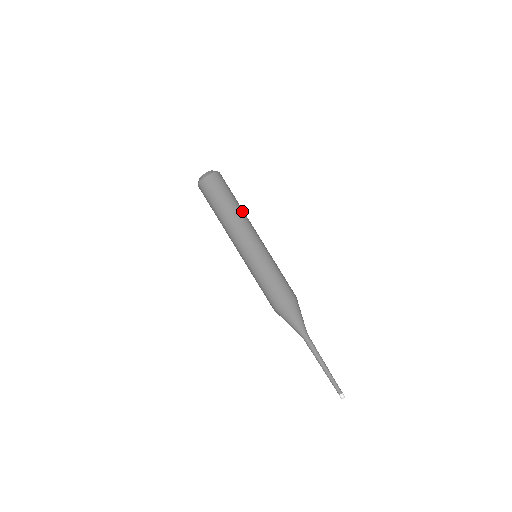
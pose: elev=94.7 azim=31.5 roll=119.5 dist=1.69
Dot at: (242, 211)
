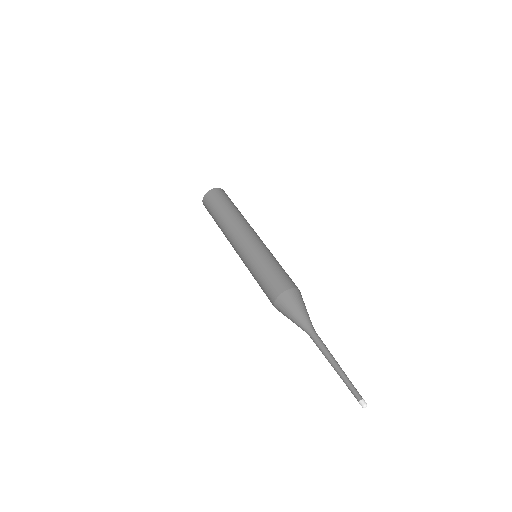
Dot at: occluded
